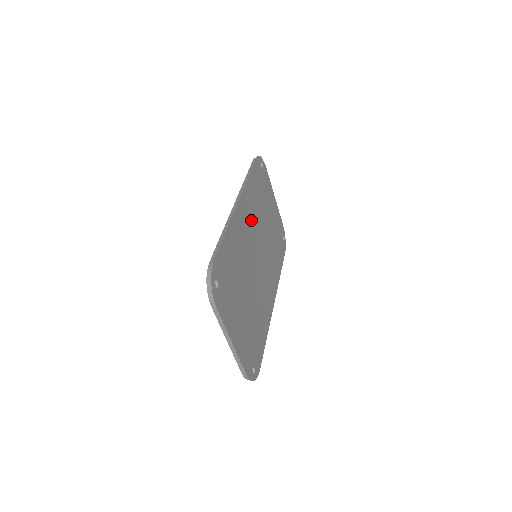
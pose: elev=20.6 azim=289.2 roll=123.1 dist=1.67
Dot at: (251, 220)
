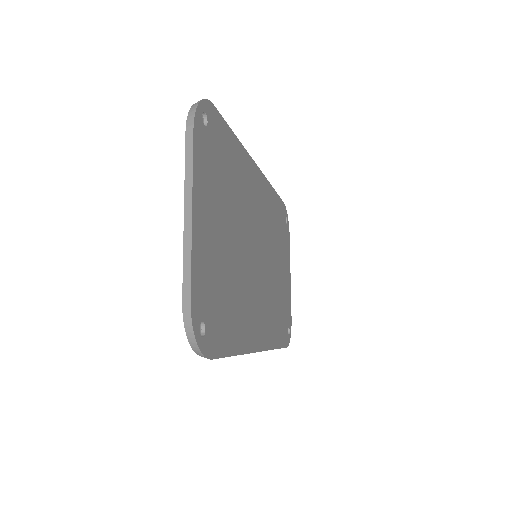
Dot at: (263, 214)
